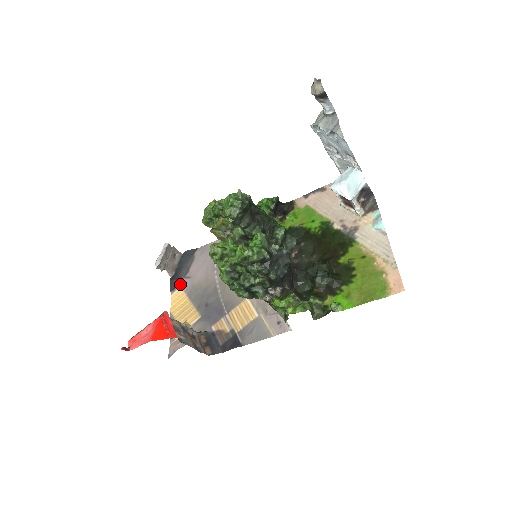
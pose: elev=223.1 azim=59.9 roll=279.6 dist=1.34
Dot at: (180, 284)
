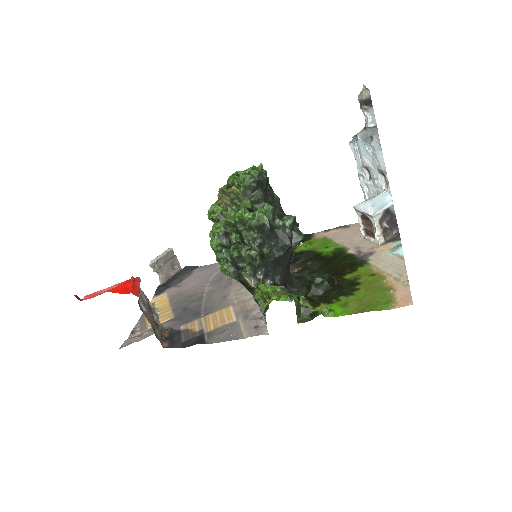
Dot at: (167, 291)
